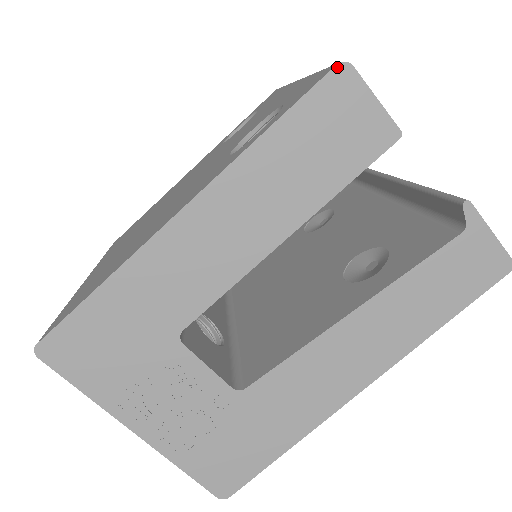
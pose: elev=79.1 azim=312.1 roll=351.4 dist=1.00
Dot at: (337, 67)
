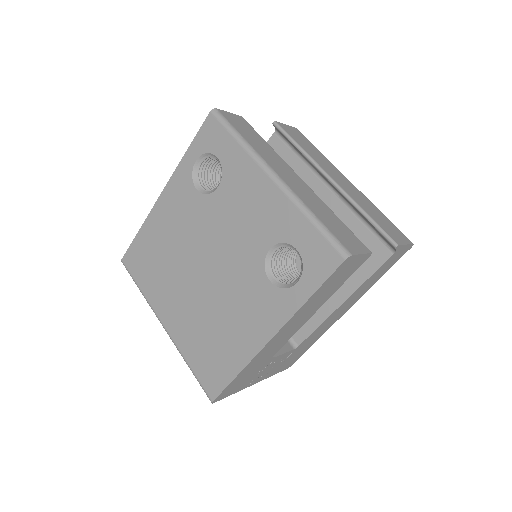
Dot at: (345, 261)
